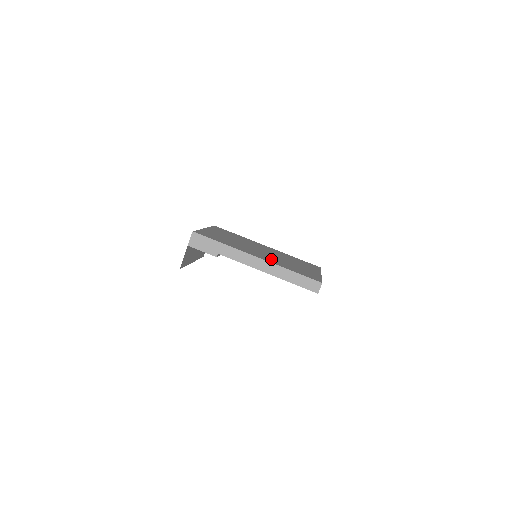
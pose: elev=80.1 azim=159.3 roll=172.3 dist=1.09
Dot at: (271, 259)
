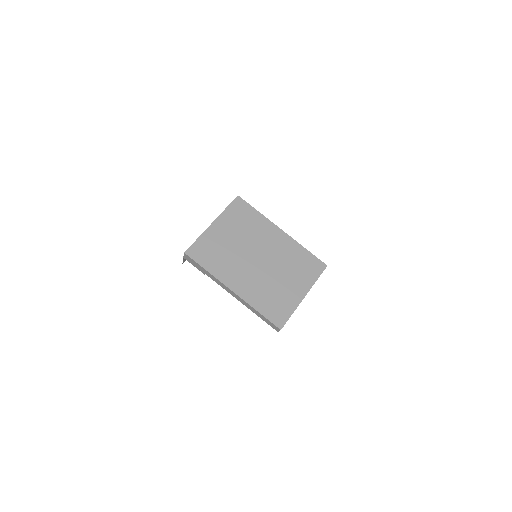
Dot at: (251, 286)
